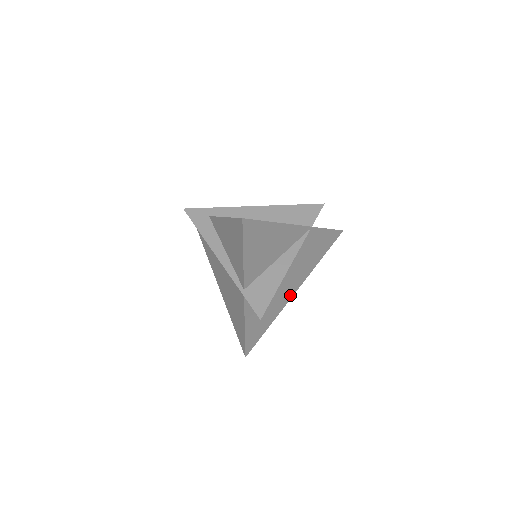
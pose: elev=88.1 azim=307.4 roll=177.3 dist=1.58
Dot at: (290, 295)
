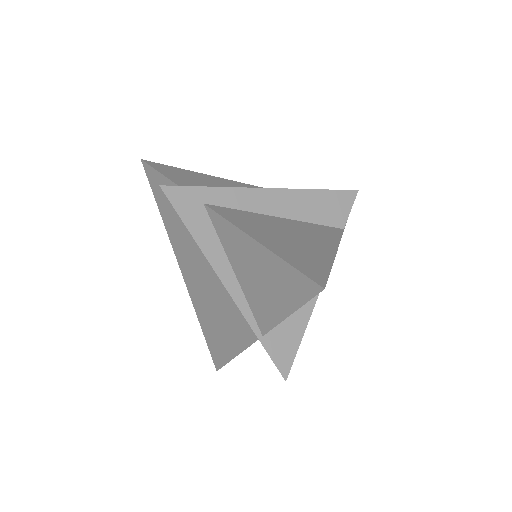
Dot at: occluded
